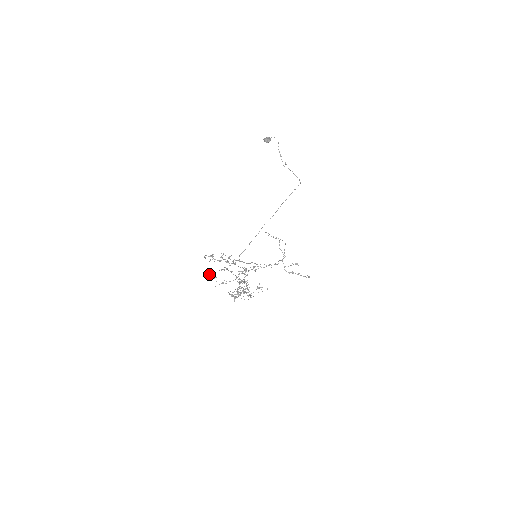
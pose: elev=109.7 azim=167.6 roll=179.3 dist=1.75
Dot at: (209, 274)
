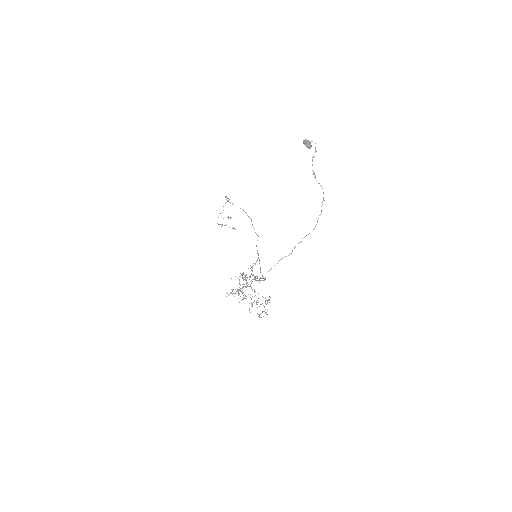
Dot at: (232, 290)
